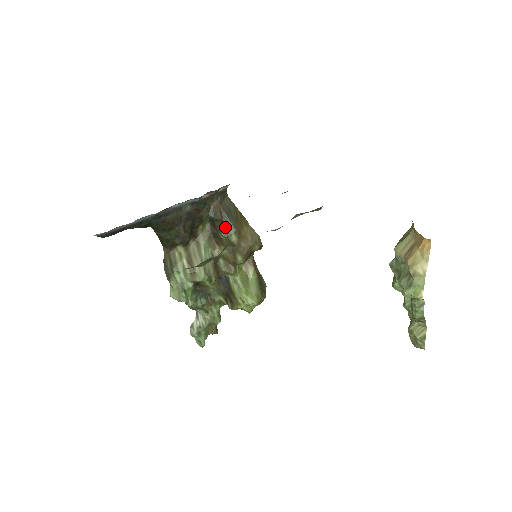
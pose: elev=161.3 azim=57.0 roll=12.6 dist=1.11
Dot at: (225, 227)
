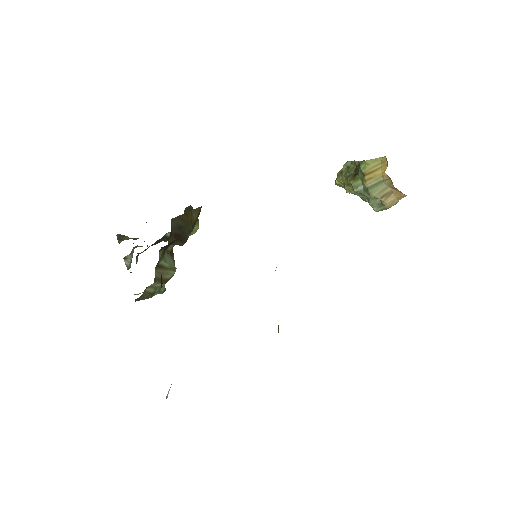
Dot at: (183, 240)
